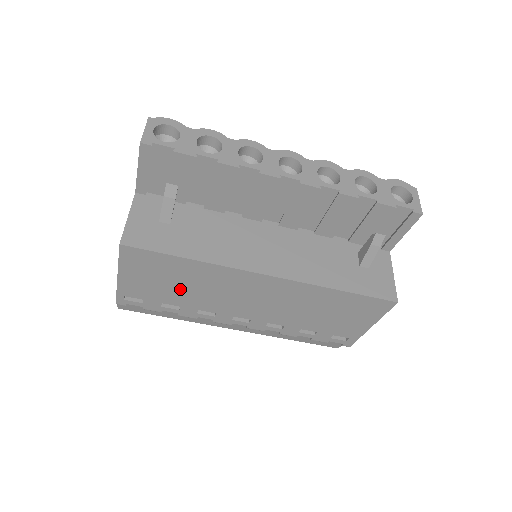
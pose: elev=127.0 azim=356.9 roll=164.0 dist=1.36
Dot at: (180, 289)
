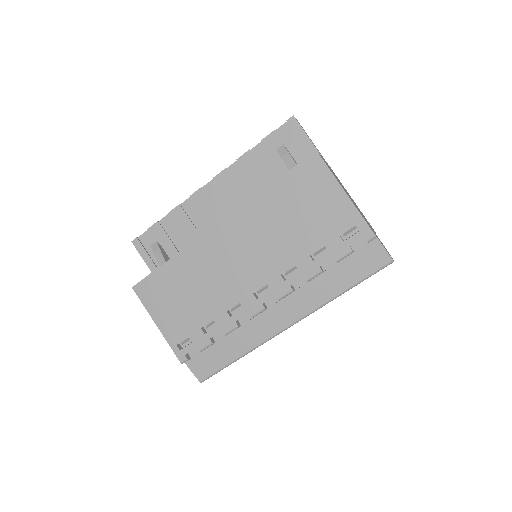
Dot at: (194, 298)
